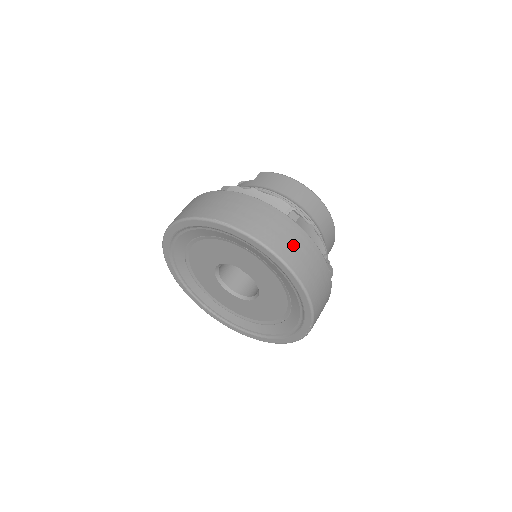
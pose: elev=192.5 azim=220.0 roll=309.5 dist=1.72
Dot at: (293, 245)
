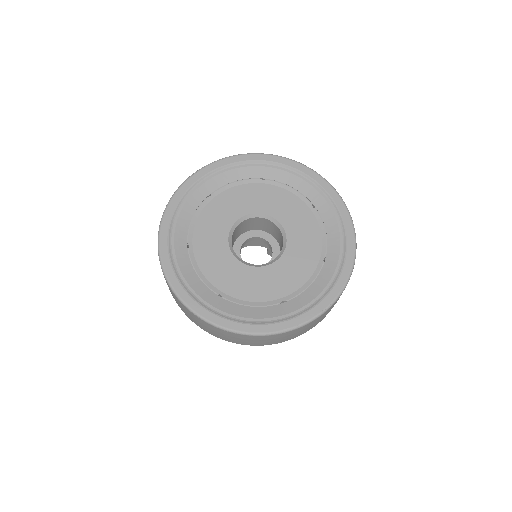
Dot at: occluded
